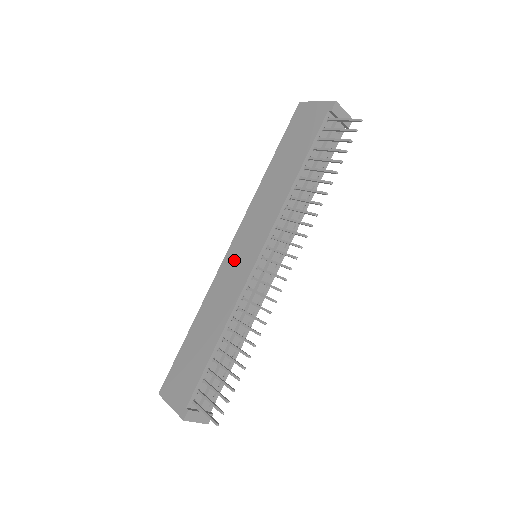
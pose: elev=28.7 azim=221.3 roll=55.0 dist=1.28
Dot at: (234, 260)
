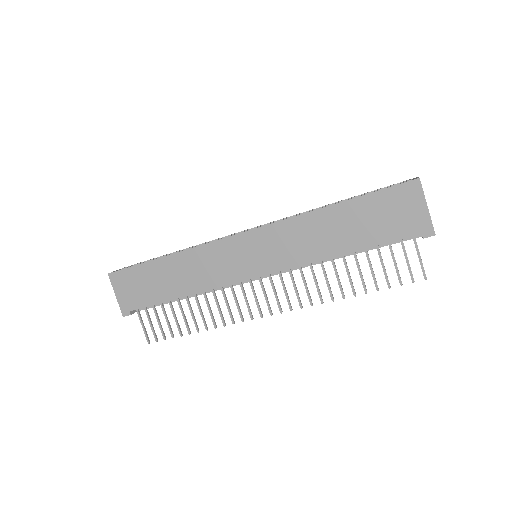
Dot at: (236, 252)
